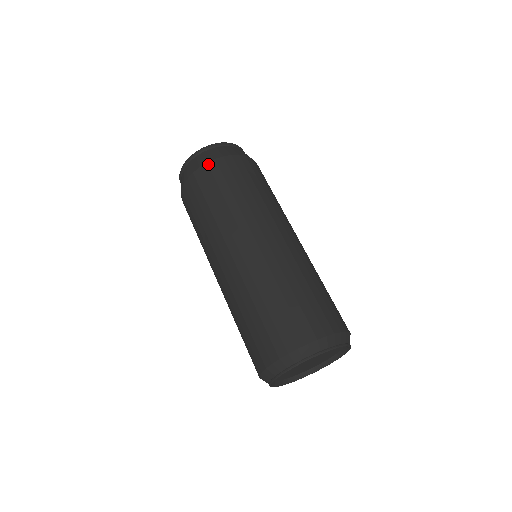
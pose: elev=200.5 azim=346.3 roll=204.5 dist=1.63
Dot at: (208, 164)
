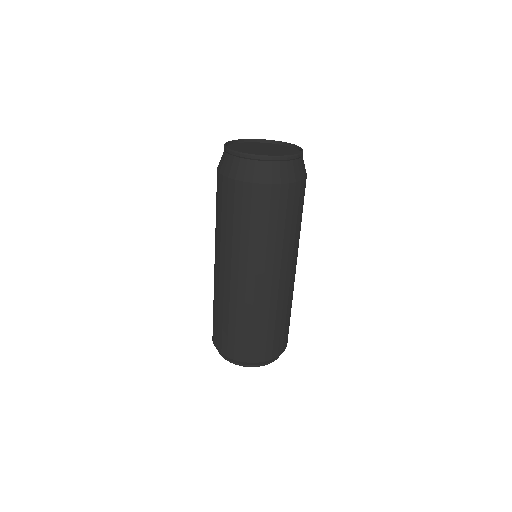
Dot at: (219, 175)
